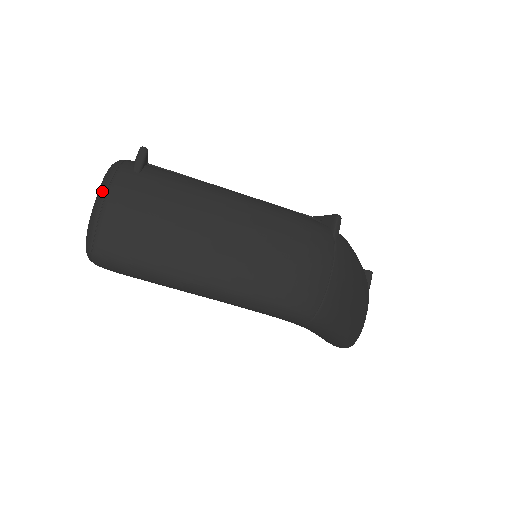
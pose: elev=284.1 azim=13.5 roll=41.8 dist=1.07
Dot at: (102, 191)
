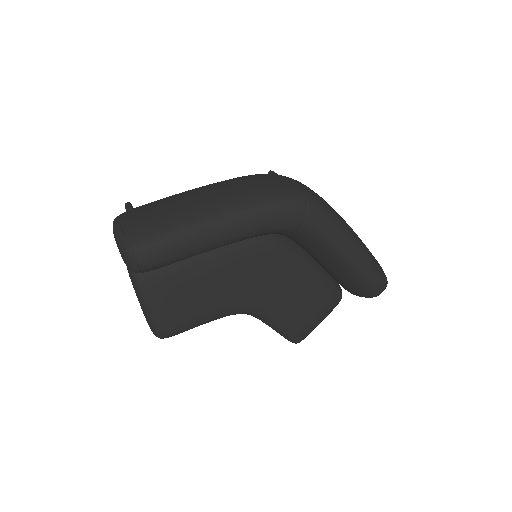
Dot at: (116, 225)
